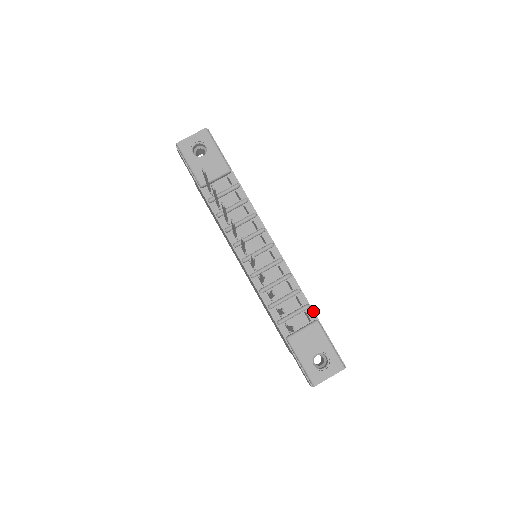
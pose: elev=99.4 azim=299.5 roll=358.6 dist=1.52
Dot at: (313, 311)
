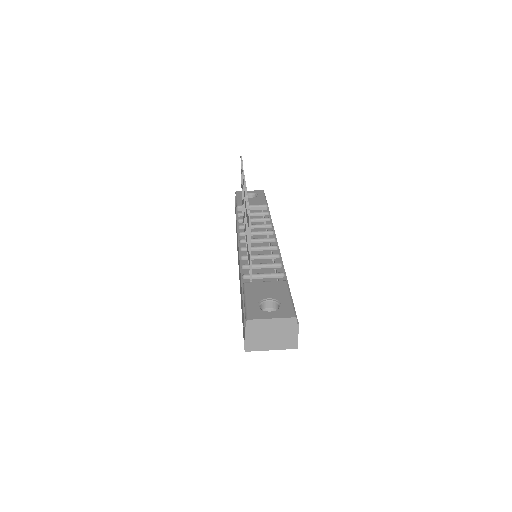
Dot at: (287, 280)
